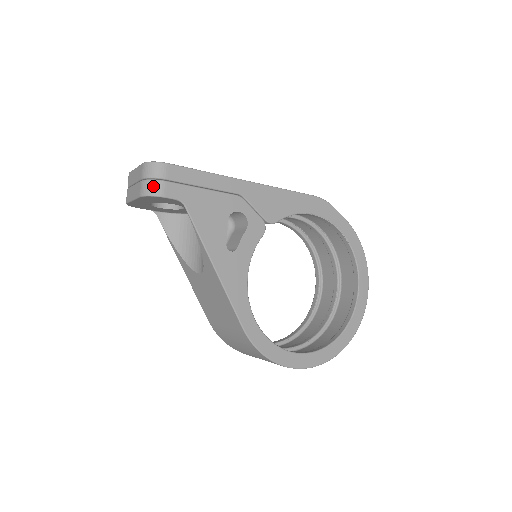
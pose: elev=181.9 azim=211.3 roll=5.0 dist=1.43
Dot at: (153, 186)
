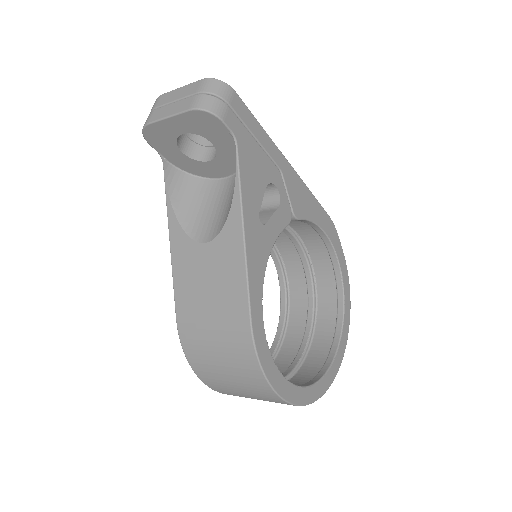
Dot at: (214, 103)
